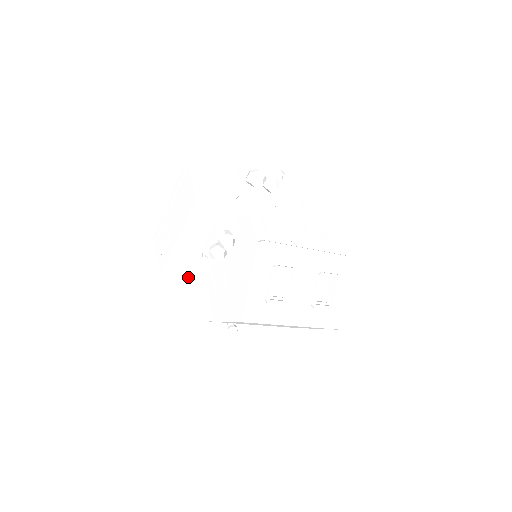
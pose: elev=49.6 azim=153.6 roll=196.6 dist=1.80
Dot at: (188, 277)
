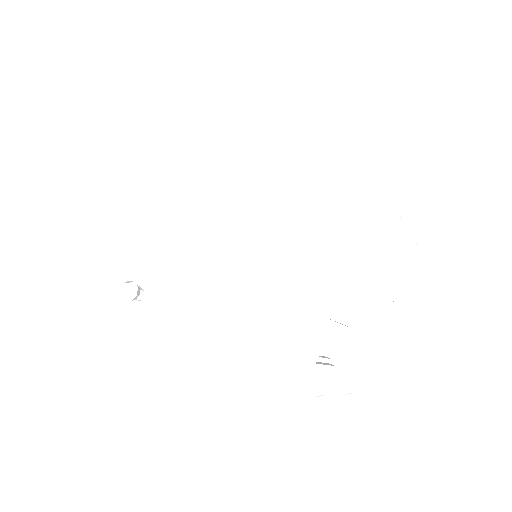
Dot at: occluded
